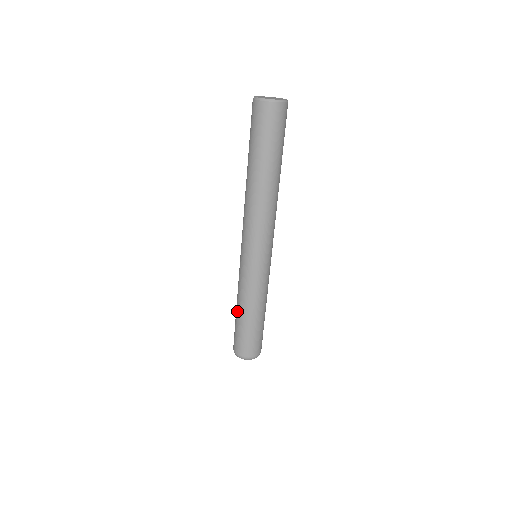
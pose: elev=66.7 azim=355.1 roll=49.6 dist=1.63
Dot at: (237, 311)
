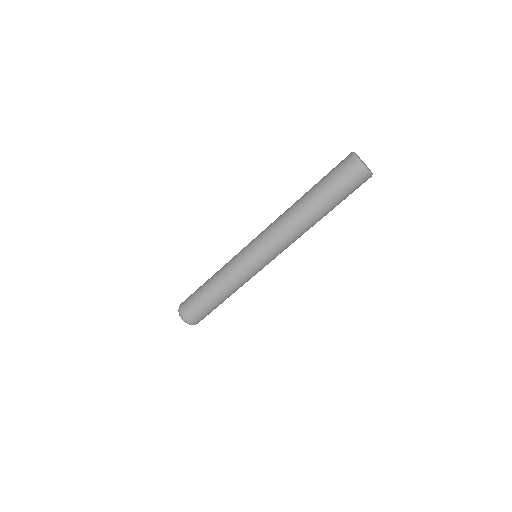
Dot at: occluded
